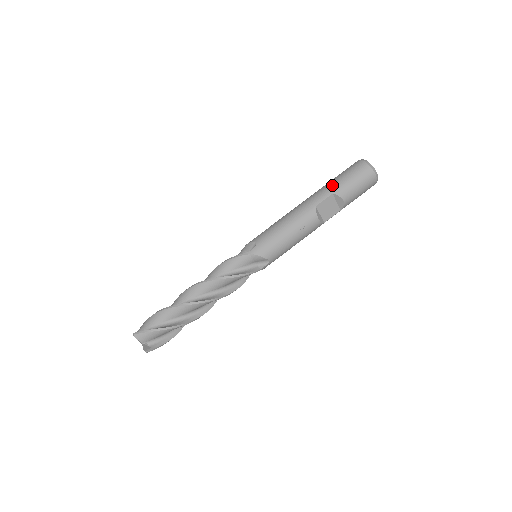
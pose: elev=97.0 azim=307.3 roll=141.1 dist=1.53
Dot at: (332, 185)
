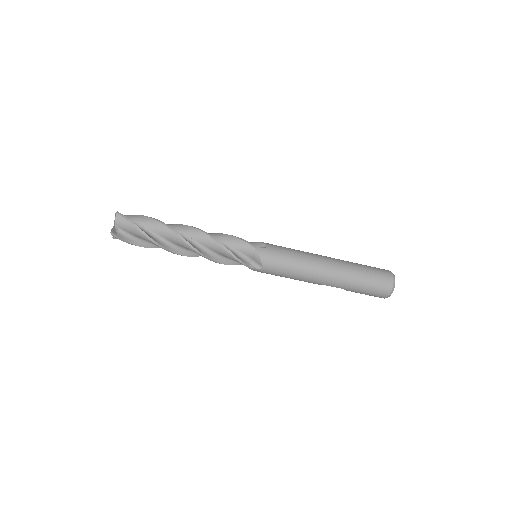
Dot at: (353, 287)
